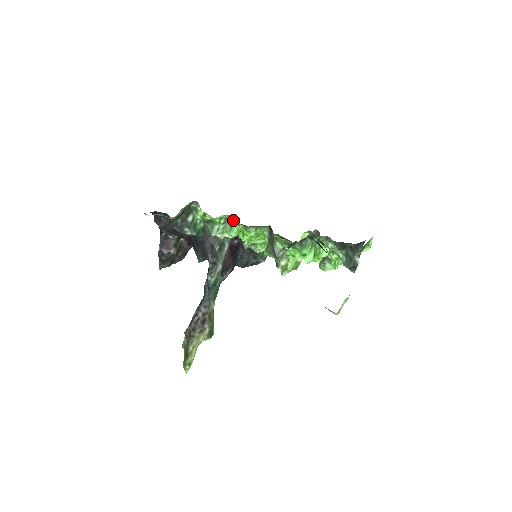
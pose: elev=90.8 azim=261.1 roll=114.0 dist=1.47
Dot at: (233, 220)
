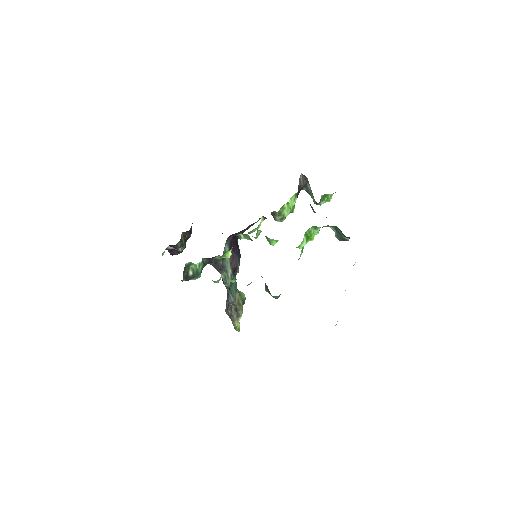
Dot at: occluded
